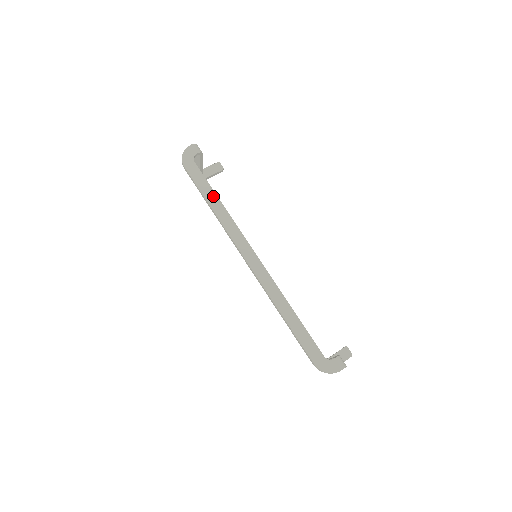
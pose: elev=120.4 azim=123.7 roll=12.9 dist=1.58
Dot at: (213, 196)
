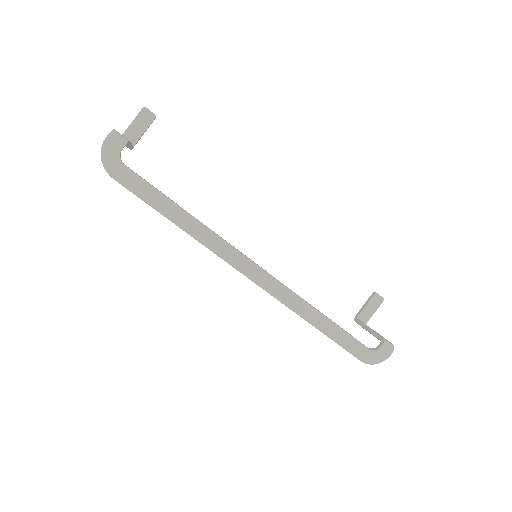
Dot at: (174, 209)
